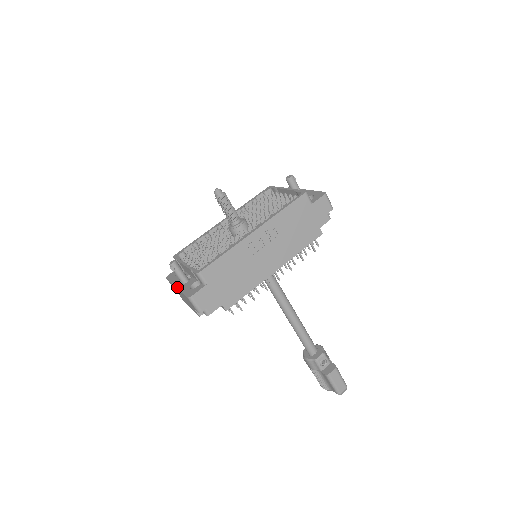
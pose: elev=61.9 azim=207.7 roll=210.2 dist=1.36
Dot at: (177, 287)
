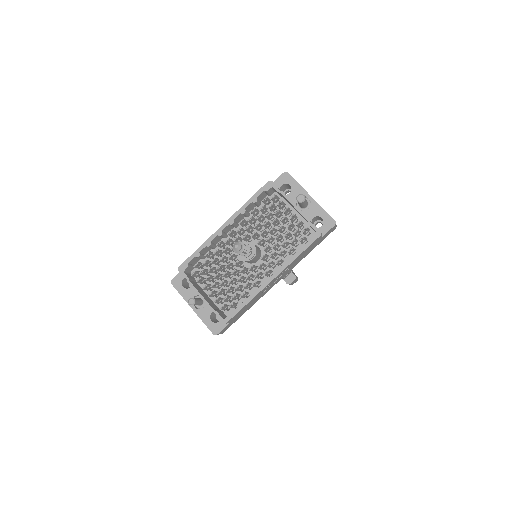
Dot at: (194, 310)
